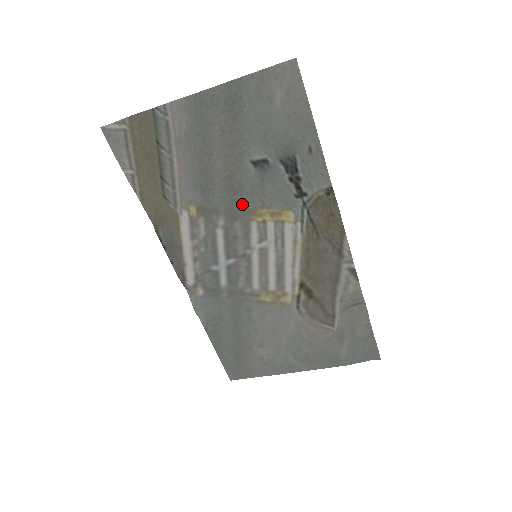
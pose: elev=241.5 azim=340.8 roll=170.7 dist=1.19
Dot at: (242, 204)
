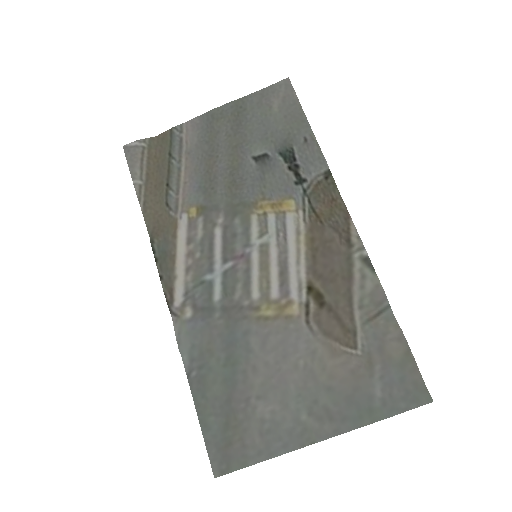
Dot at: (243, 198)
